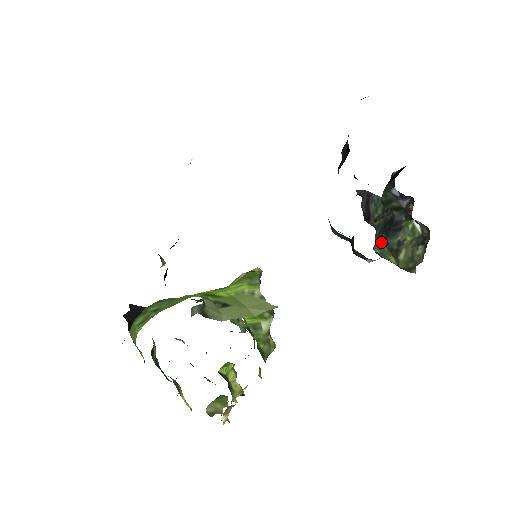
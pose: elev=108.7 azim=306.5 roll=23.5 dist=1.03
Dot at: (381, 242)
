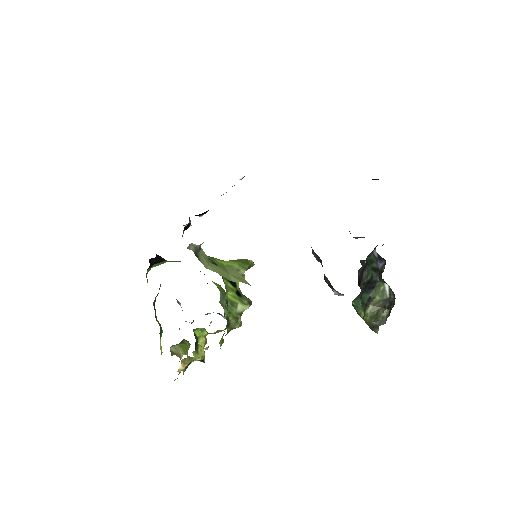
Dot at: (359, 297)
